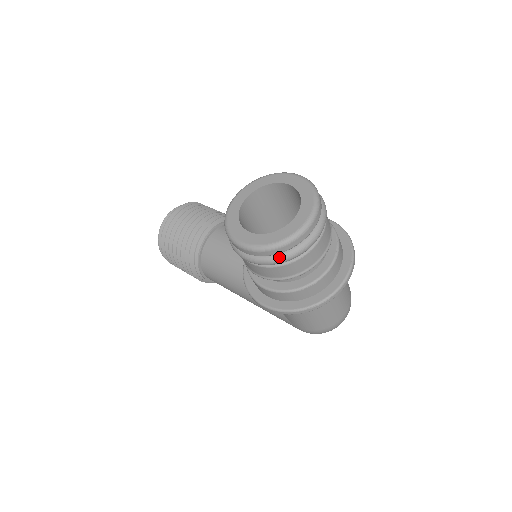
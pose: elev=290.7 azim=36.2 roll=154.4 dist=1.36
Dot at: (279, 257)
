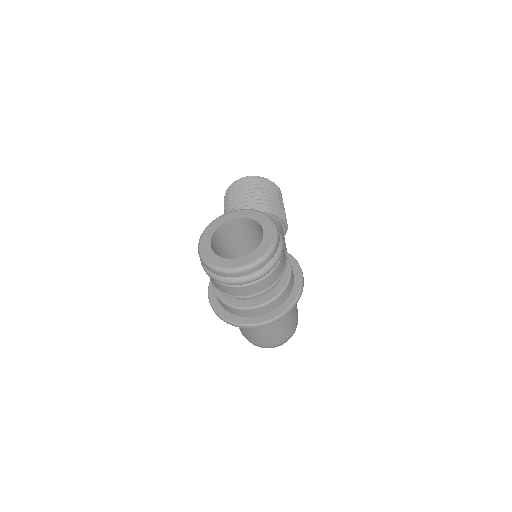
Dot at: (212, 274)
